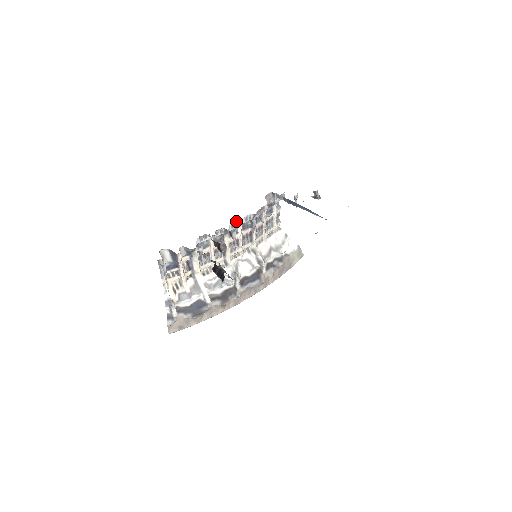
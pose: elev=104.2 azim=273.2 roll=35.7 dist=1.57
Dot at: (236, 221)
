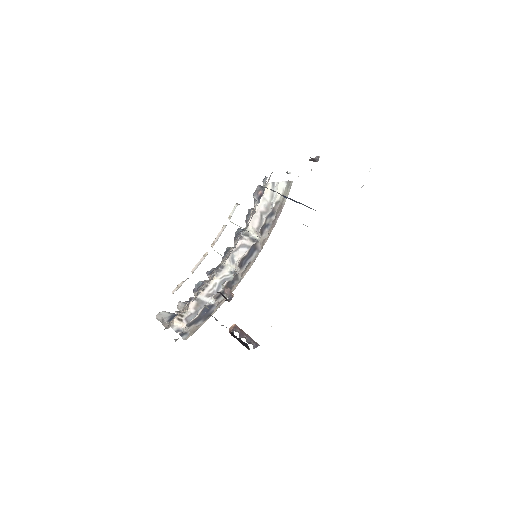
Dot at: occluded
